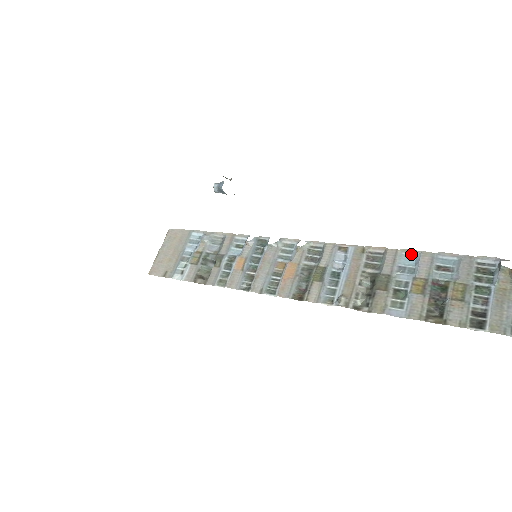
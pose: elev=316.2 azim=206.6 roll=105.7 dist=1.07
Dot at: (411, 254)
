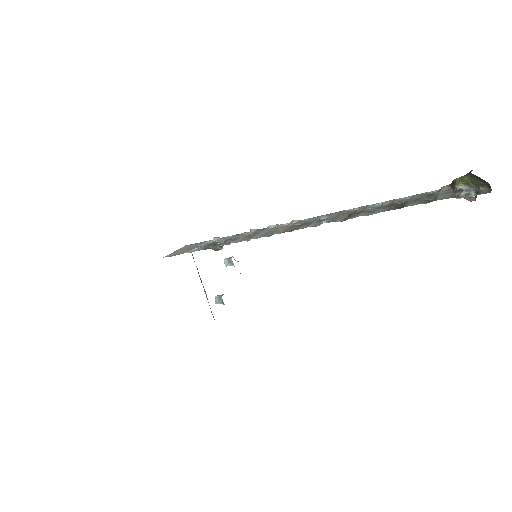
Dot at: (378, 204)
